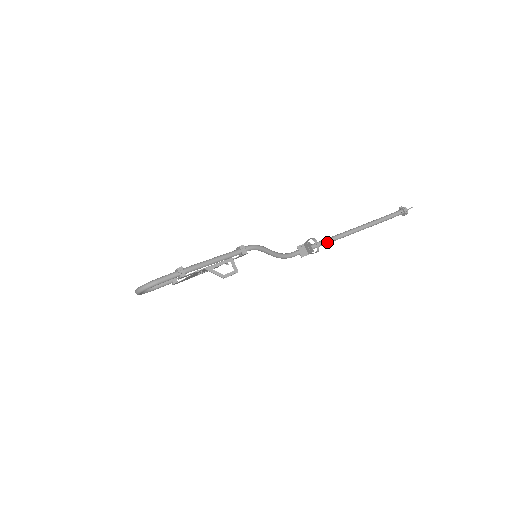
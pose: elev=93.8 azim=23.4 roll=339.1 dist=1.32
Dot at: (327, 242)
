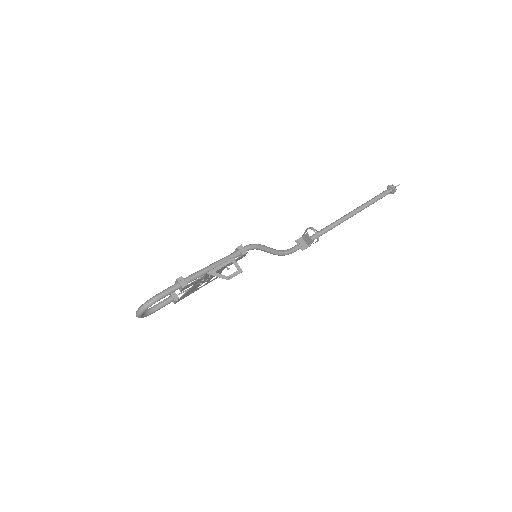
Dot at: (324, 232)
